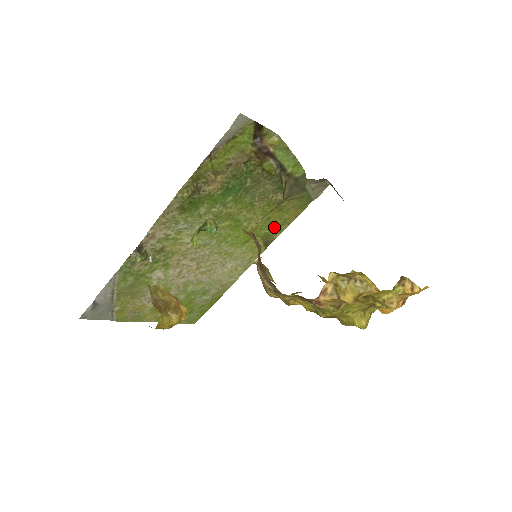
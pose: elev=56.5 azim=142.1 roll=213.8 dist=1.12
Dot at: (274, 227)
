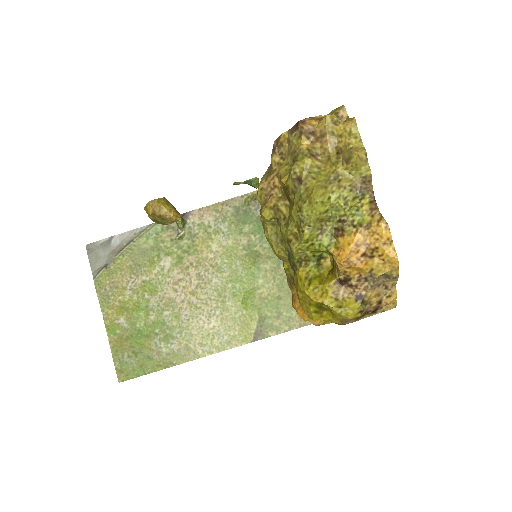
Dot at: (277, 317)
